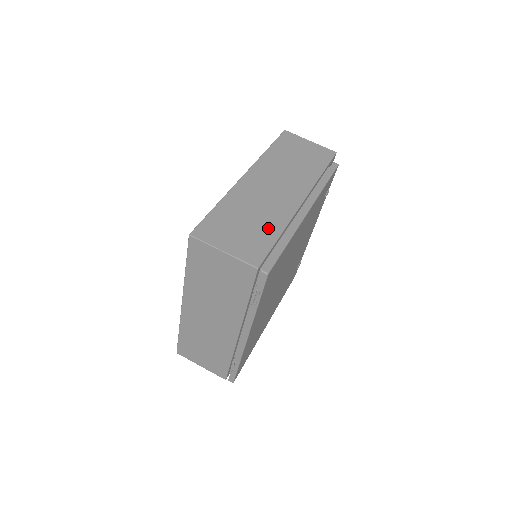
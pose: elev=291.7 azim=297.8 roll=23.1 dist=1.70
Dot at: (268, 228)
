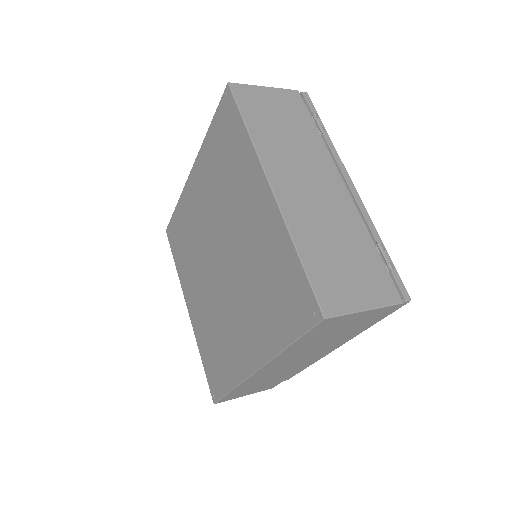
Dot at: occluded
